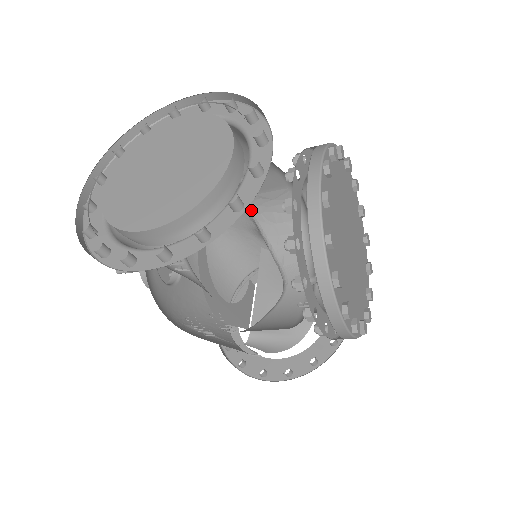
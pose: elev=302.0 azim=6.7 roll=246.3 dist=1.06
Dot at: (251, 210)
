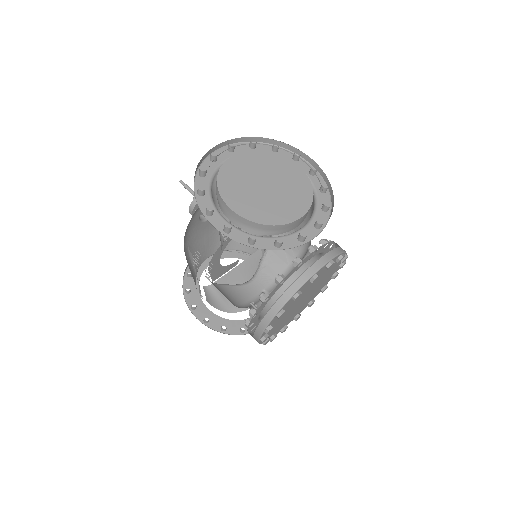
Dot at: occluded
